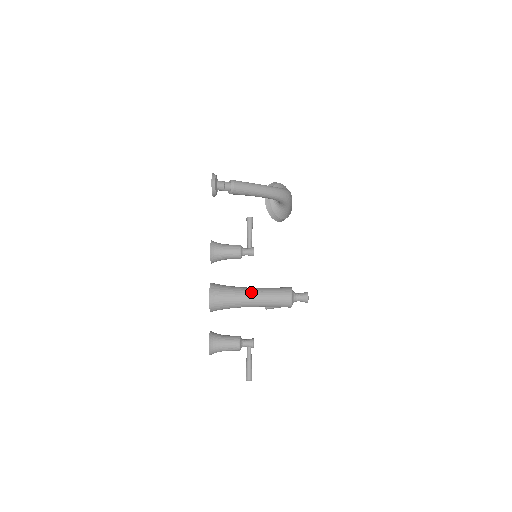
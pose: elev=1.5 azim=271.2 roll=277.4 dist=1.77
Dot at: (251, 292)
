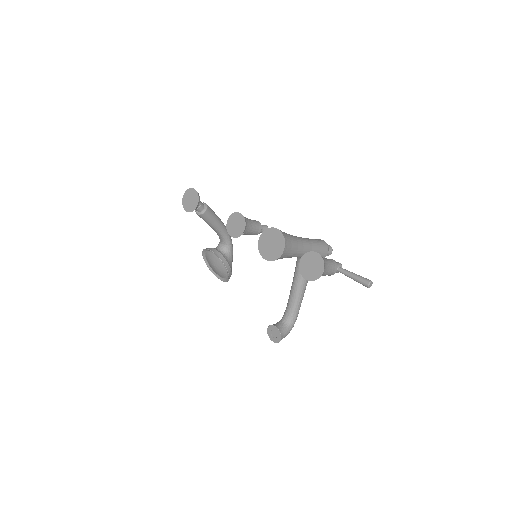
Dot at: occluded
